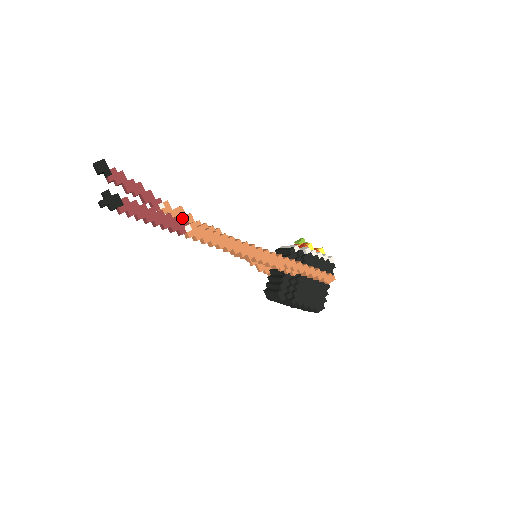
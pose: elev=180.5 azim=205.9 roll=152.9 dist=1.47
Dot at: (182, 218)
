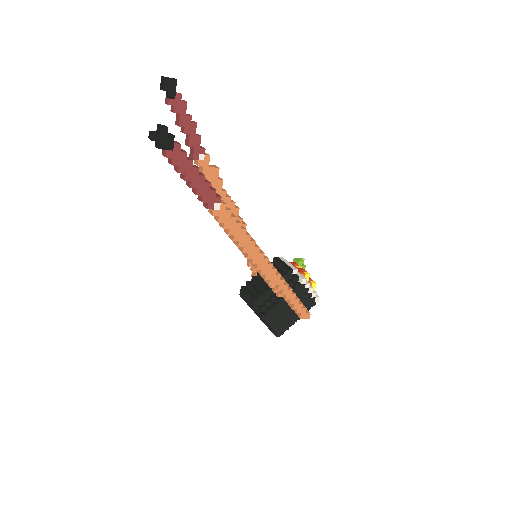
Dot at: (213, 180)
